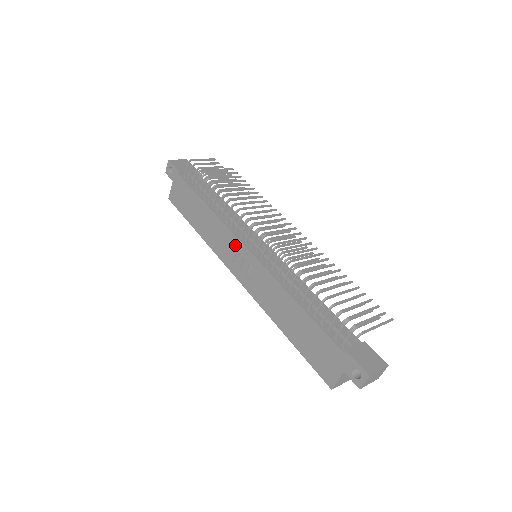
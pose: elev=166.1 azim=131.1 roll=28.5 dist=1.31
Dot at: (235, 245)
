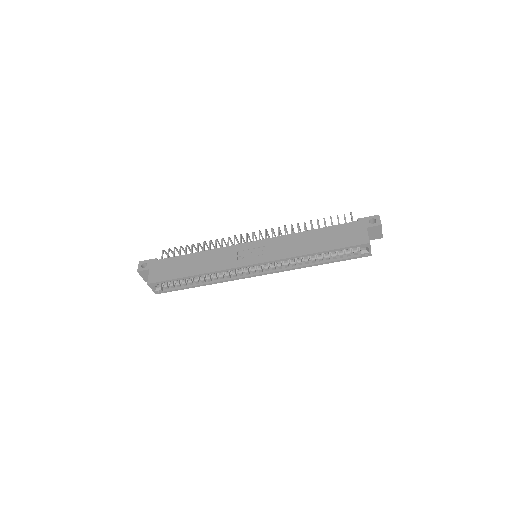
Dot at: (240, 249)
